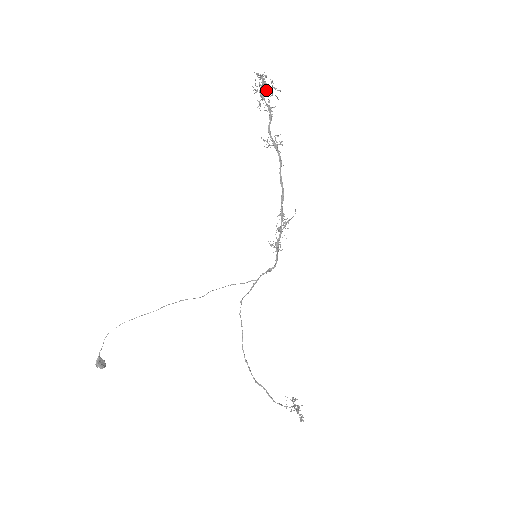
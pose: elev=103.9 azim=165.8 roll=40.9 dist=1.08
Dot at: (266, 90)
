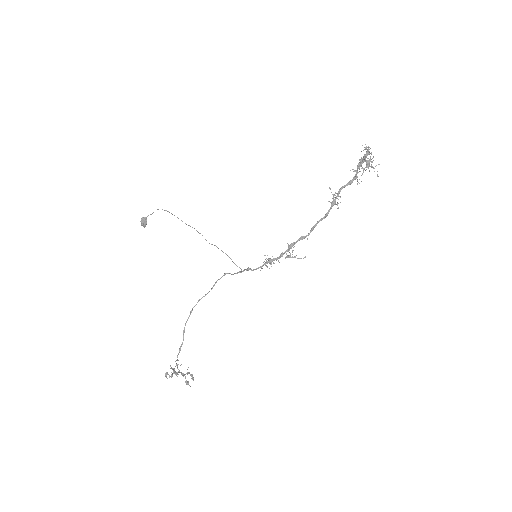
Dot at: (360, 161)
